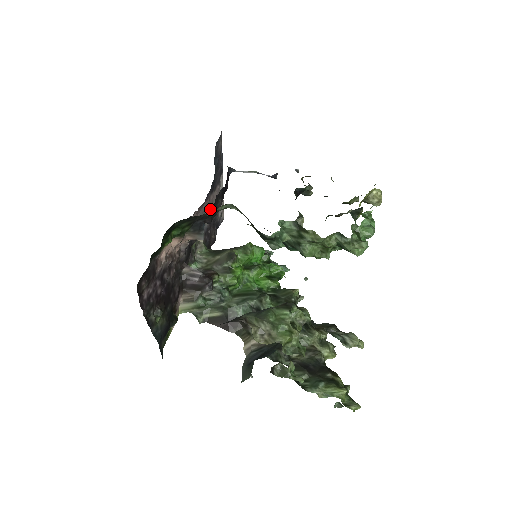
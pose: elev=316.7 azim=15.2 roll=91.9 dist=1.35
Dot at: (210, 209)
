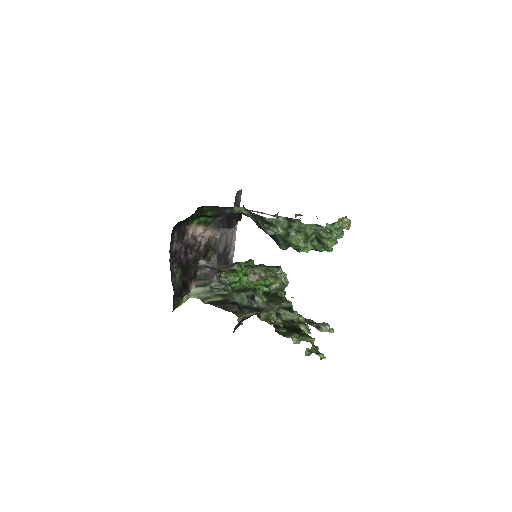
Dot at: (225, 239)
